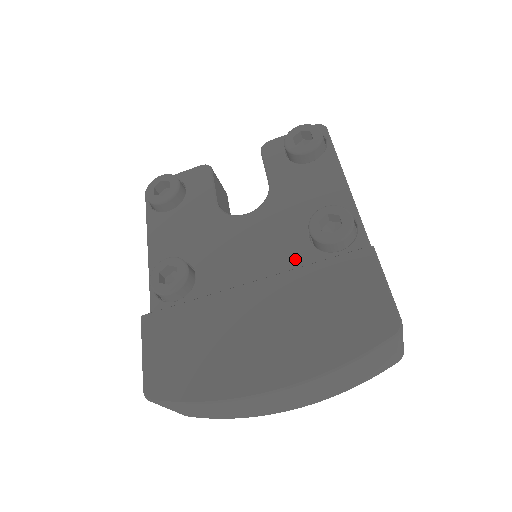
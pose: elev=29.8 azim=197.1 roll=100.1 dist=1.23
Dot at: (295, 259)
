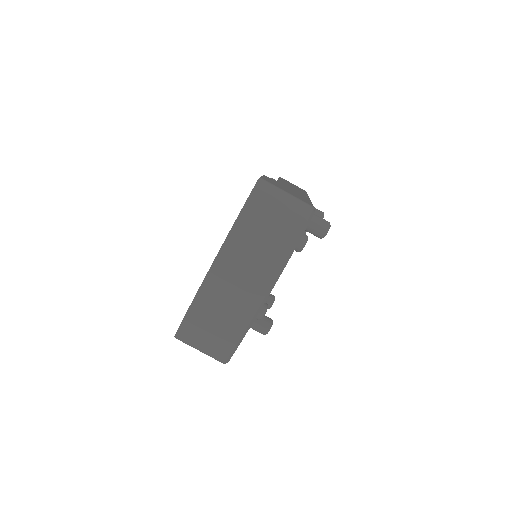
Dot at: occluded
